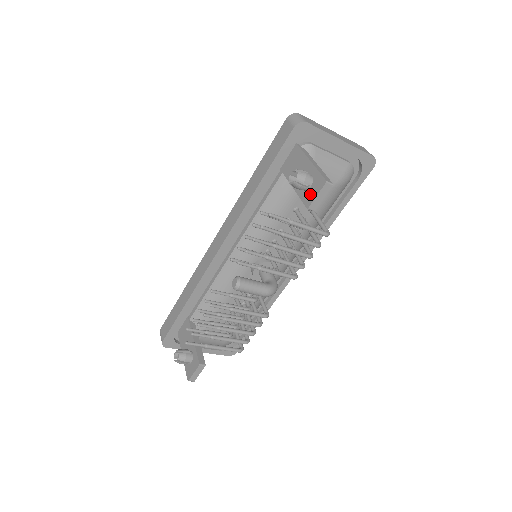
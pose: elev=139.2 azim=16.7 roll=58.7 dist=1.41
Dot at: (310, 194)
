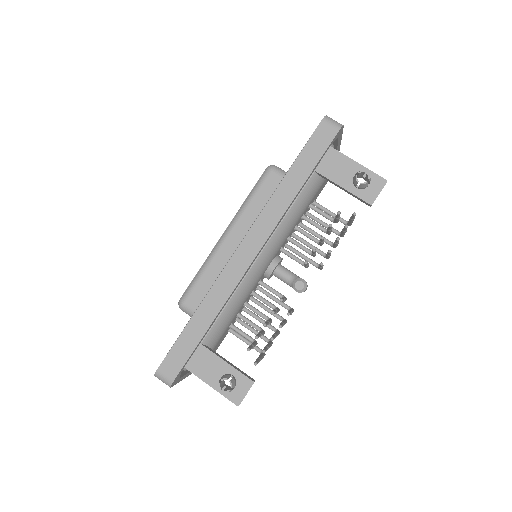
Dot at: (370, 192)
